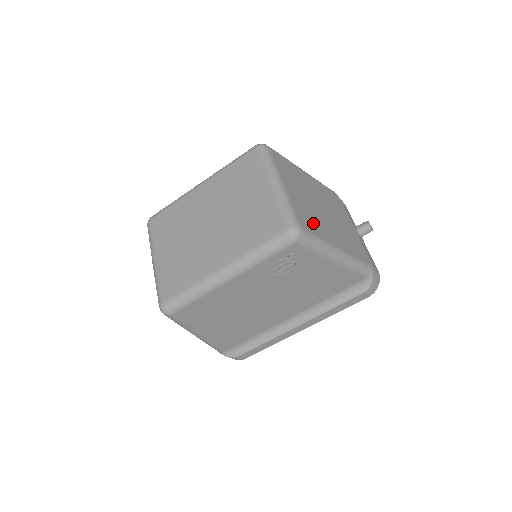
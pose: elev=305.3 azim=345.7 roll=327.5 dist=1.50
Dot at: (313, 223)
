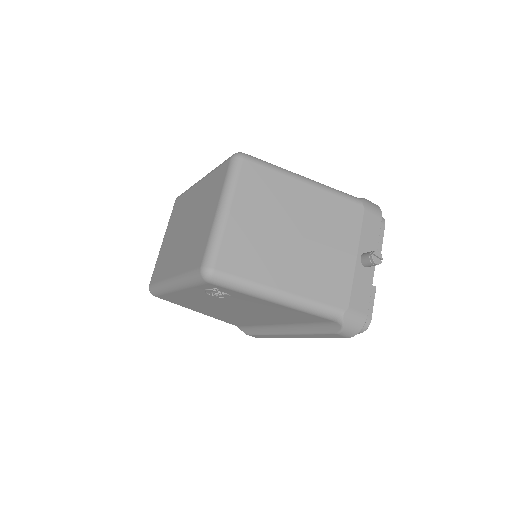
Dot at: (249, 260)
